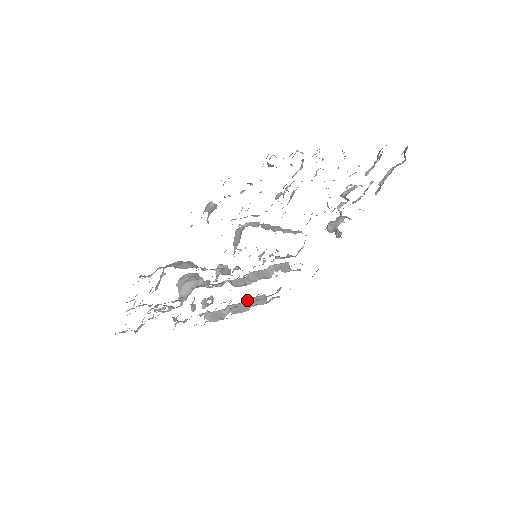
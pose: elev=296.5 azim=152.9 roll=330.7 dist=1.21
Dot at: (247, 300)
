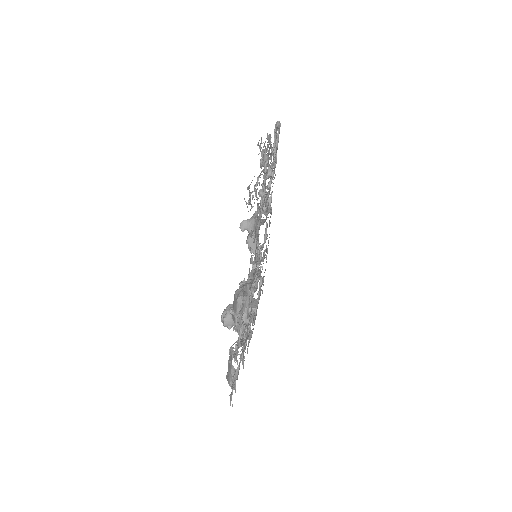
Dot at: (249, 308)
